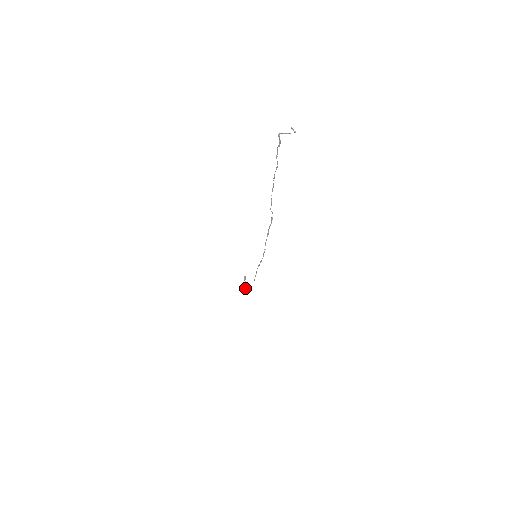
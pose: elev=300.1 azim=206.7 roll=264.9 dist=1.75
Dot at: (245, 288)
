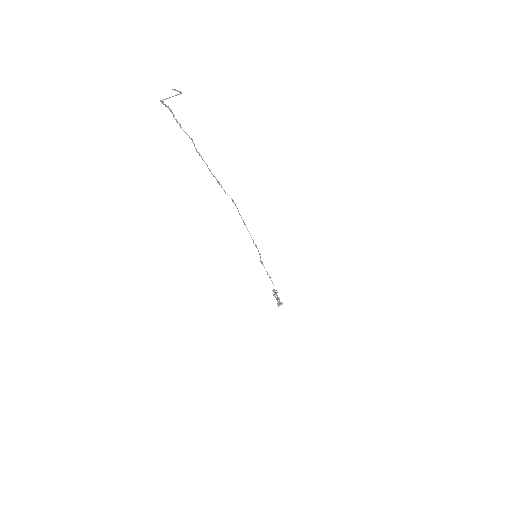
Dot at: (277, 301)
